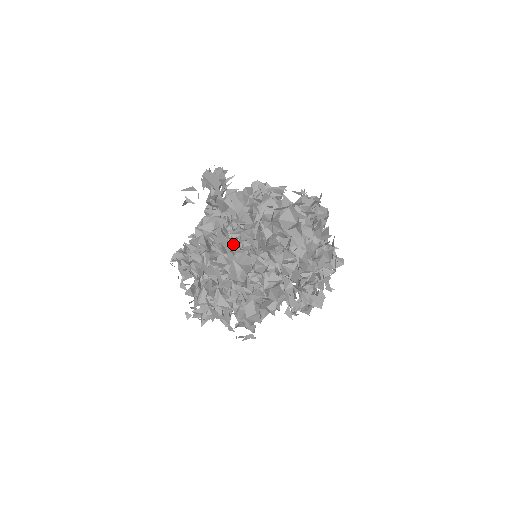
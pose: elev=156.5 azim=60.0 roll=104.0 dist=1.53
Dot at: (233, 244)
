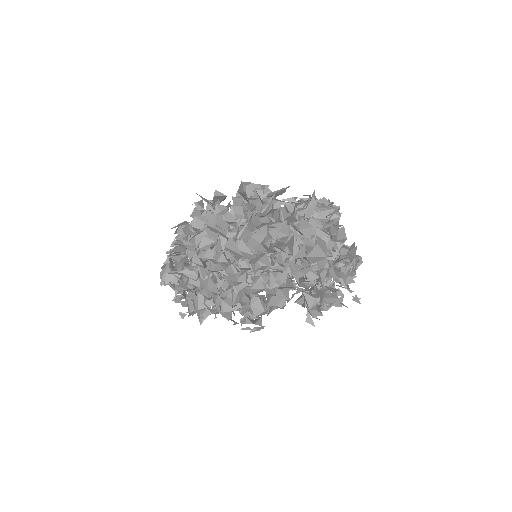
Dot at: occluded
